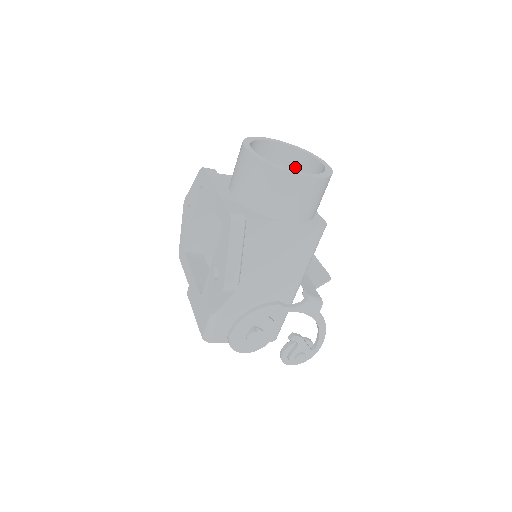
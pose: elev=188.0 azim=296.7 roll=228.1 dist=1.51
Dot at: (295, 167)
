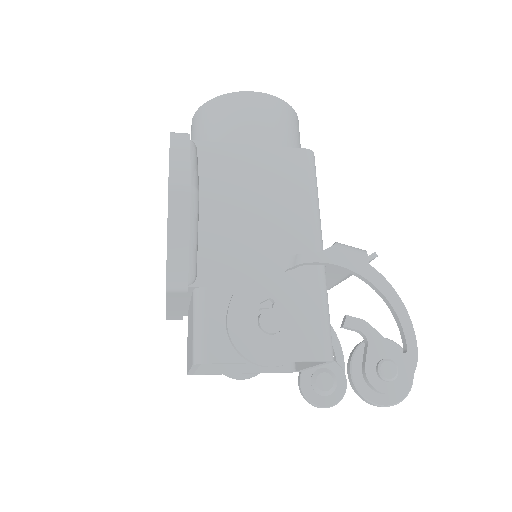
Dot at: occluded
